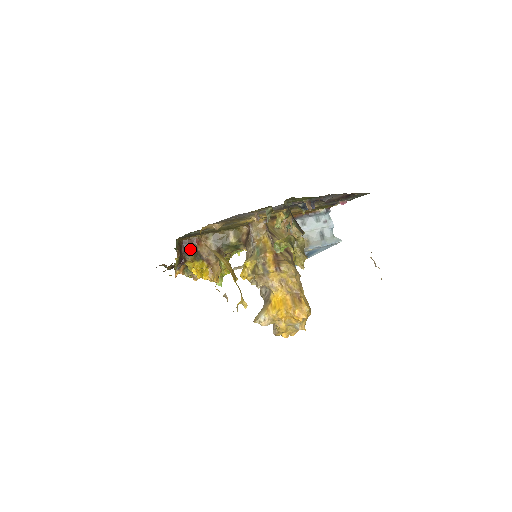
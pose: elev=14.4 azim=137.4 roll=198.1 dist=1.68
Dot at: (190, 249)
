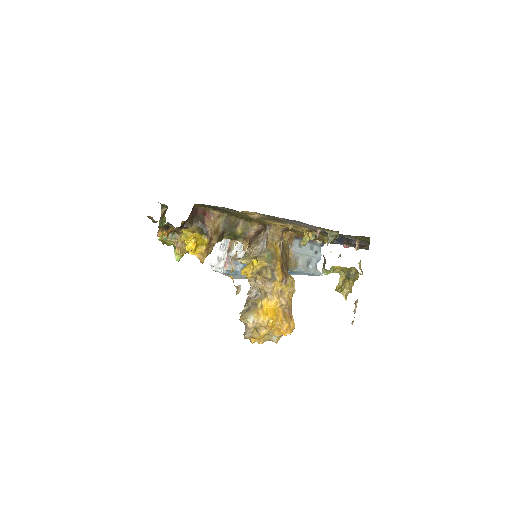
Dot at: (197, 218)
